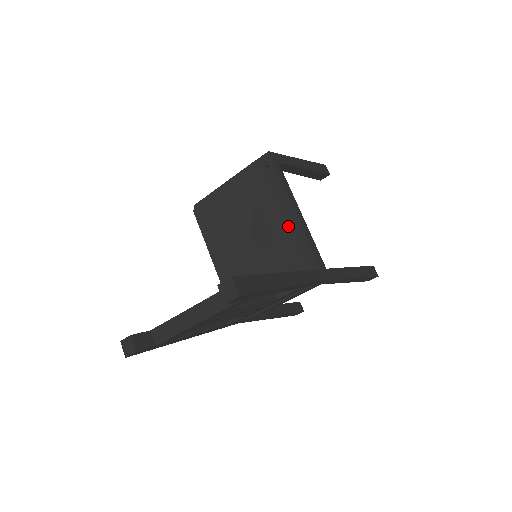
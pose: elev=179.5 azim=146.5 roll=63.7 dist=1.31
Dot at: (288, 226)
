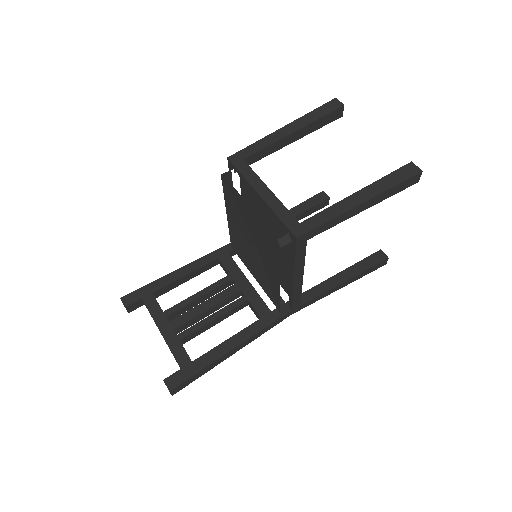
Dot at: (279, 287)
